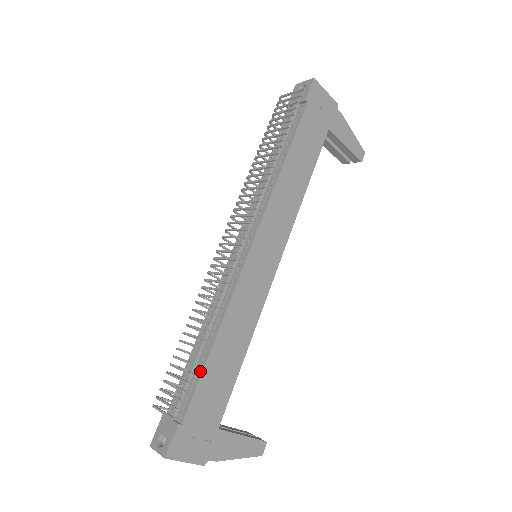
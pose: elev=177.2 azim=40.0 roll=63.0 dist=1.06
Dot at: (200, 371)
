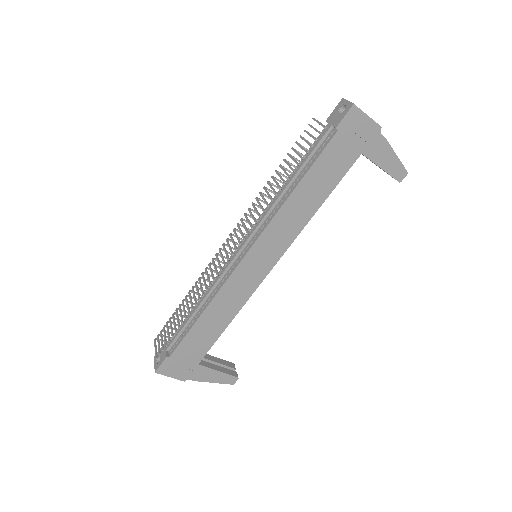
Dot at: (188, 330)
